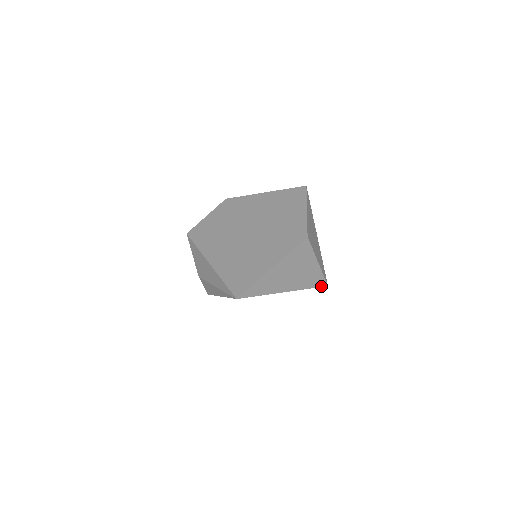
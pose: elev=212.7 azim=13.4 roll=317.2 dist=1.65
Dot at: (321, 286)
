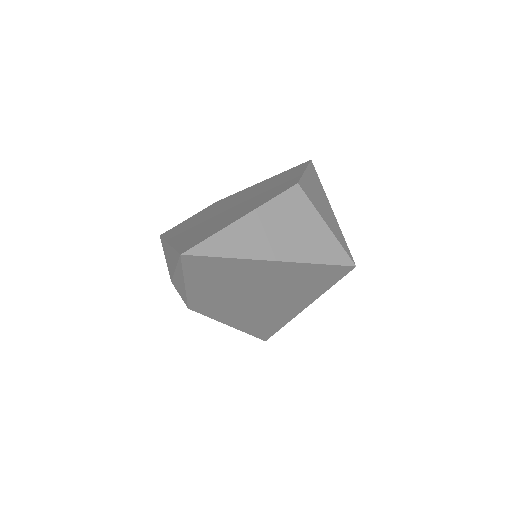
Dot at: (343, 264)
